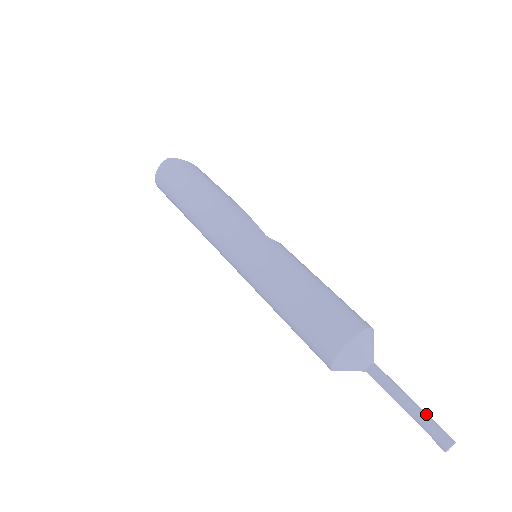
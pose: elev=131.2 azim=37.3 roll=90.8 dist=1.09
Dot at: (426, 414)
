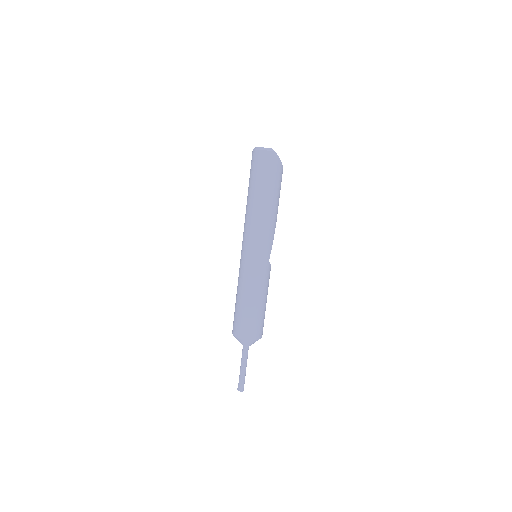
Dot at: occluded
